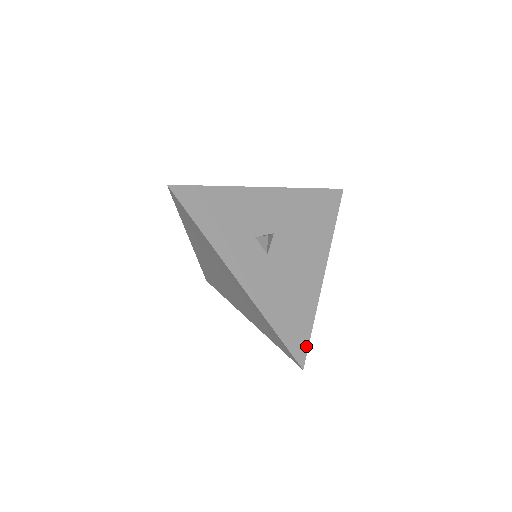
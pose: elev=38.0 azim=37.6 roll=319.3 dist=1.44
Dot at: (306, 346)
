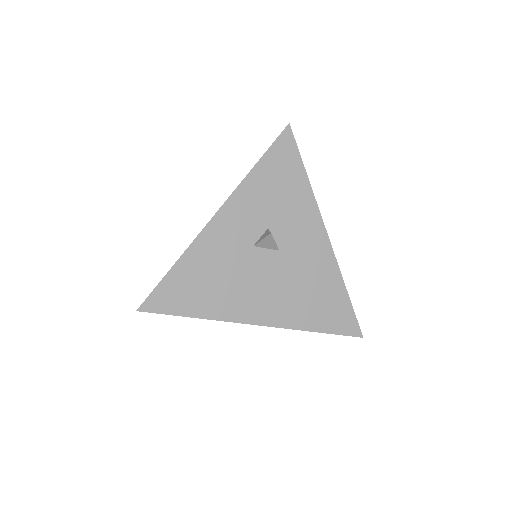
Dot at: (164, 311)
